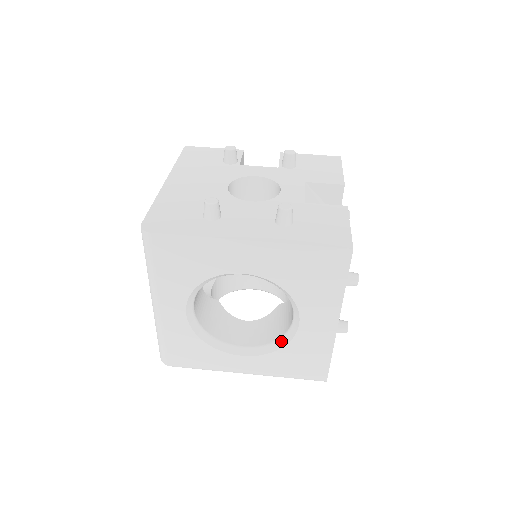
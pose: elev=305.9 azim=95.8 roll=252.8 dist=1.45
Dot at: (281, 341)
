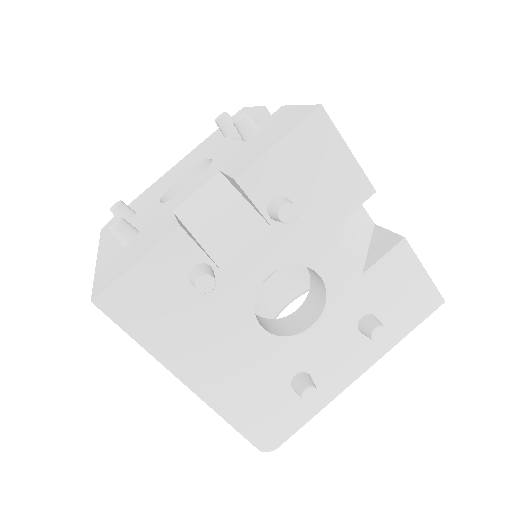
Dot at: occluded
